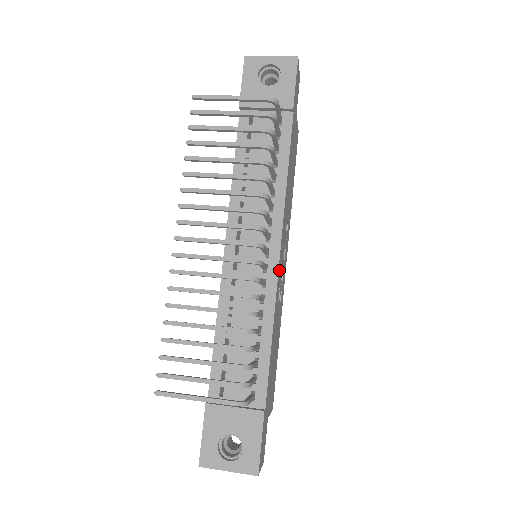
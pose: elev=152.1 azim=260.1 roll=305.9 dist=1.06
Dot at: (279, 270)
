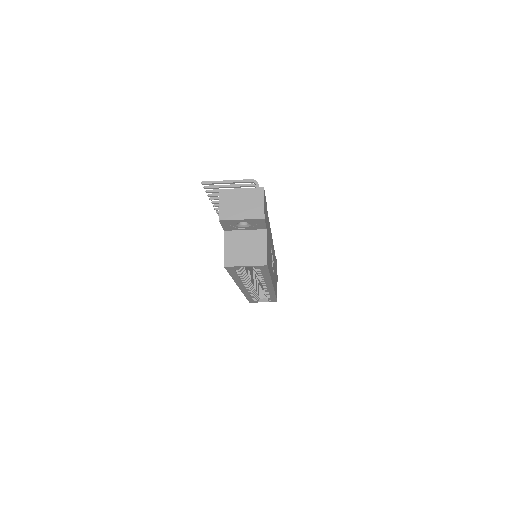
Dot at: occluded
